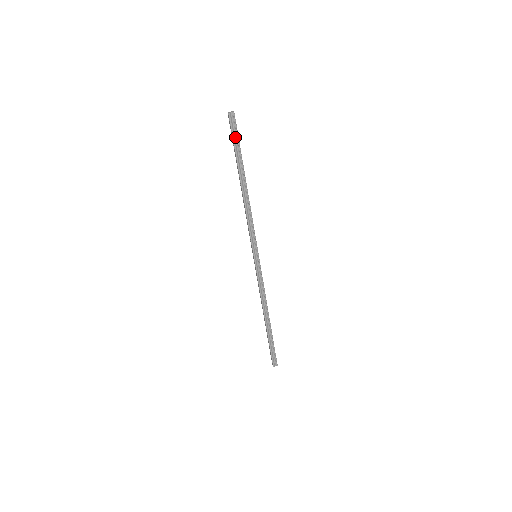
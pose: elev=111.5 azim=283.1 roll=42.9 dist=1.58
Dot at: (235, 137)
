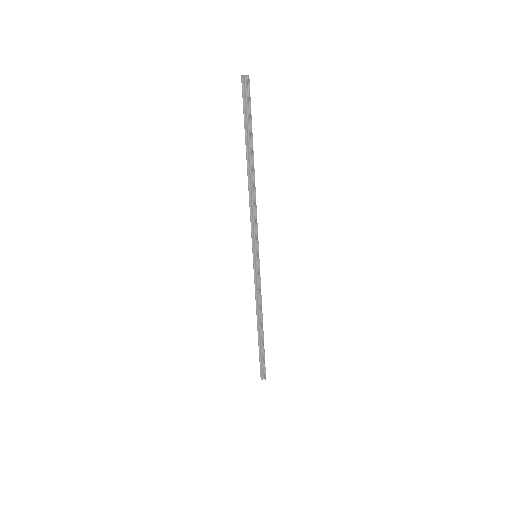
Dot at: (247, 109)
